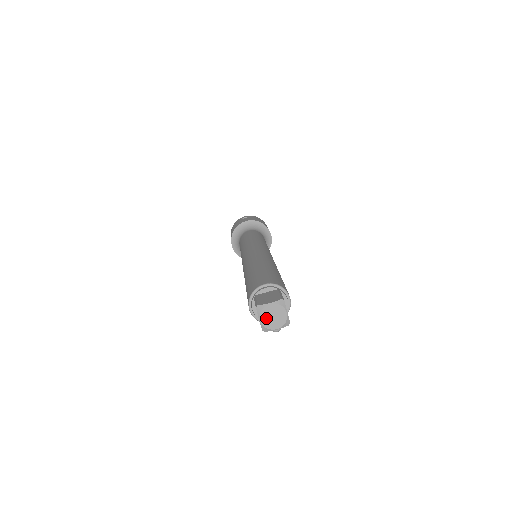
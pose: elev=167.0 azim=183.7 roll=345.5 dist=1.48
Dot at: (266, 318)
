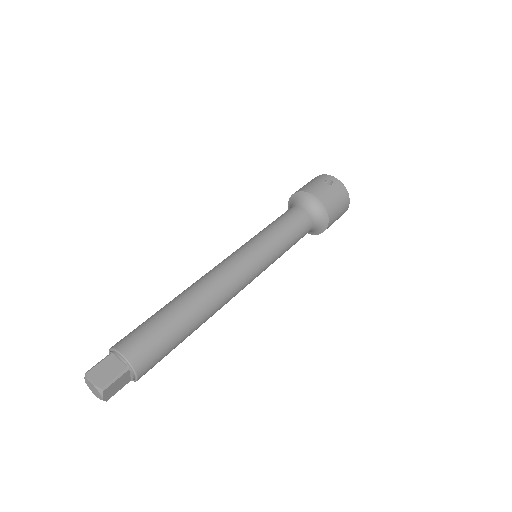
Dot at: (89, 385)
